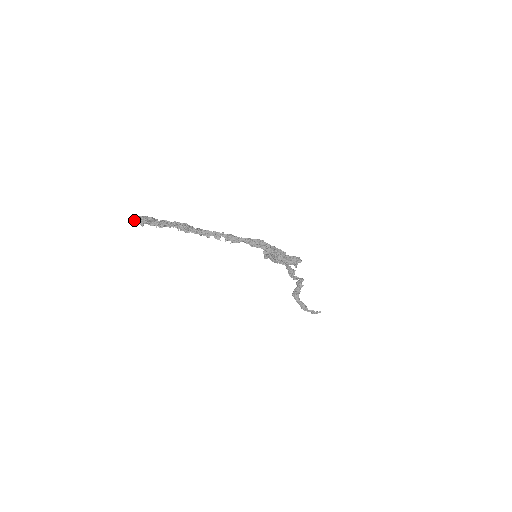
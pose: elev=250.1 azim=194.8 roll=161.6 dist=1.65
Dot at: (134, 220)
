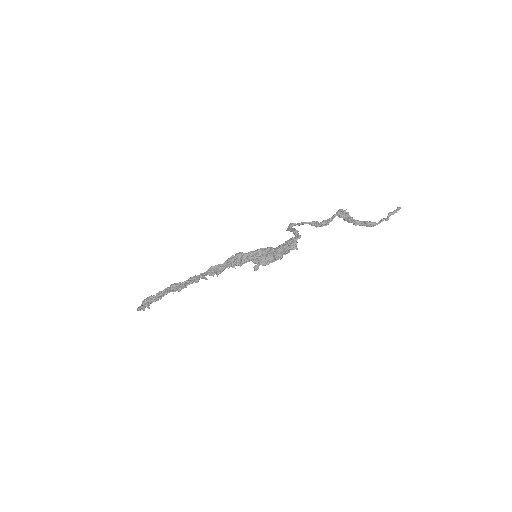
Dot at: (140, 310)
